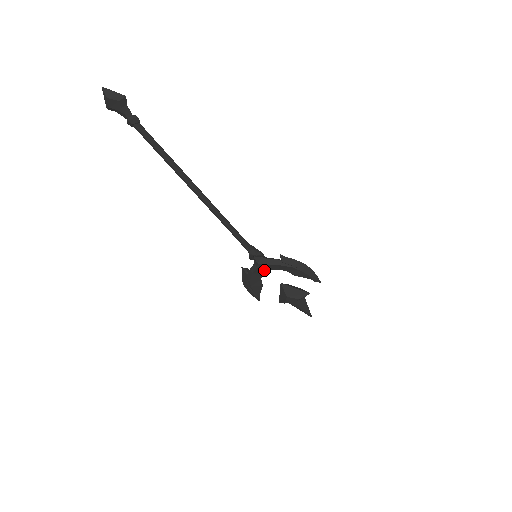
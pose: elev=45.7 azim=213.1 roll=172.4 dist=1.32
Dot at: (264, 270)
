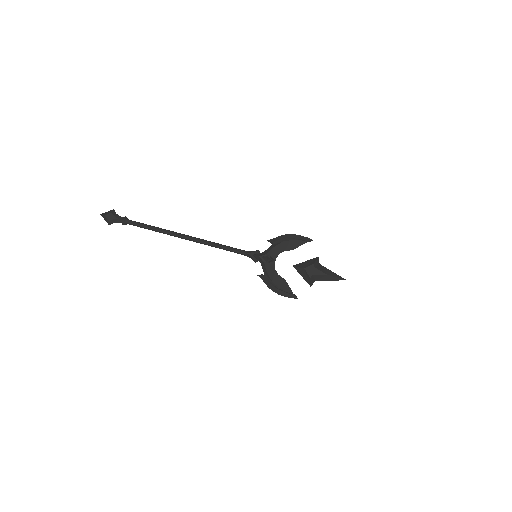
Dot at: (270, 261)
